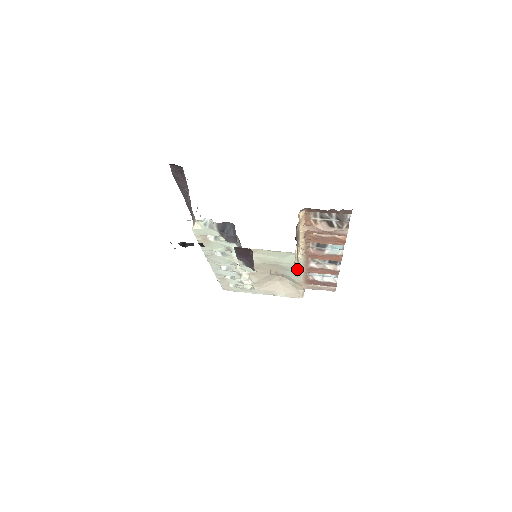
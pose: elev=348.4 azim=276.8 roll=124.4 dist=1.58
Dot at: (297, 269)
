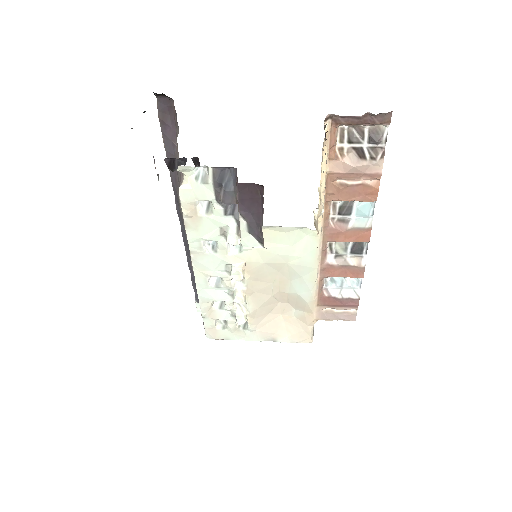
Dot at: occluded
